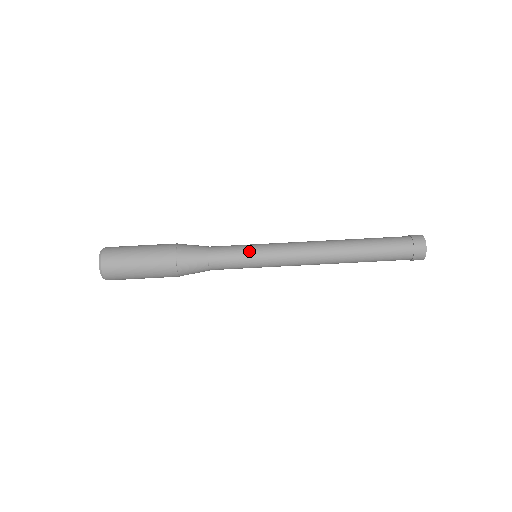
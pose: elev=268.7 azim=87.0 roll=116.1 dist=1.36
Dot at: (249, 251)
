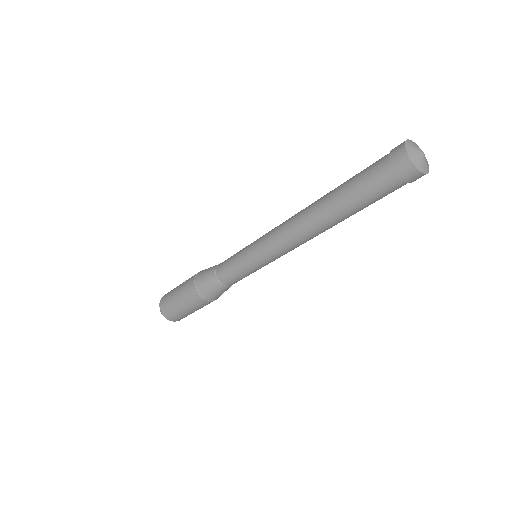
Dot at: (254, 271)
